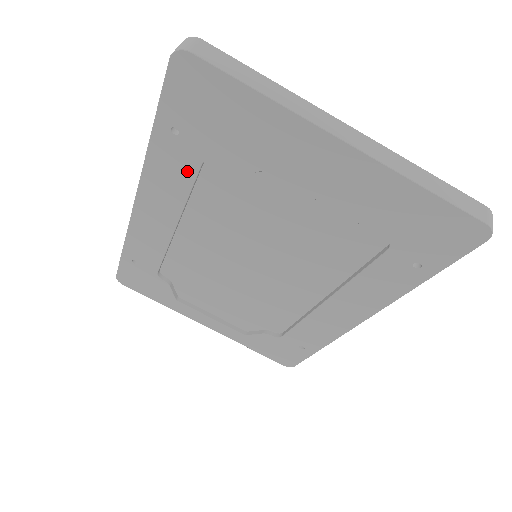
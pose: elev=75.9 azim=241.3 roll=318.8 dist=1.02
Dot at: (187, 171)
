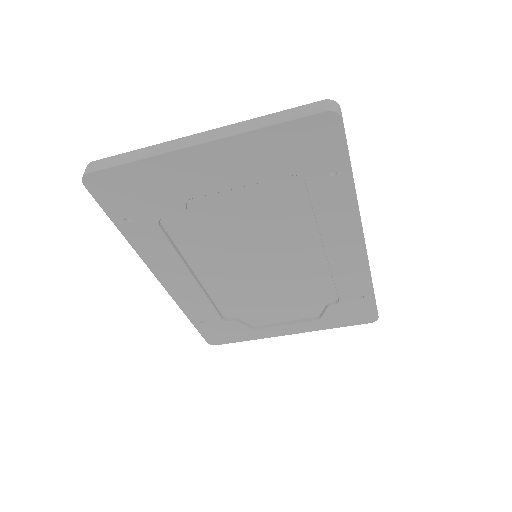
Dot at: (158, 237)
